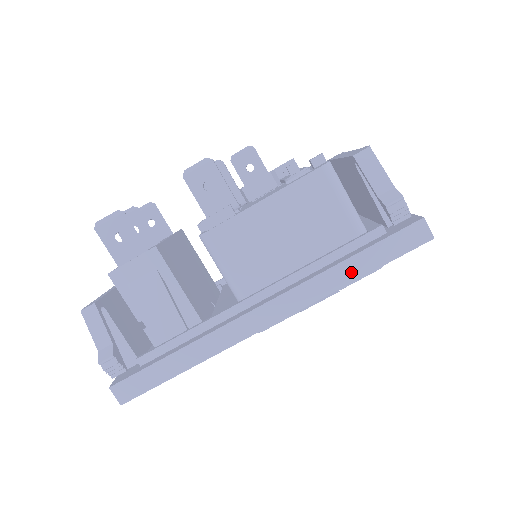
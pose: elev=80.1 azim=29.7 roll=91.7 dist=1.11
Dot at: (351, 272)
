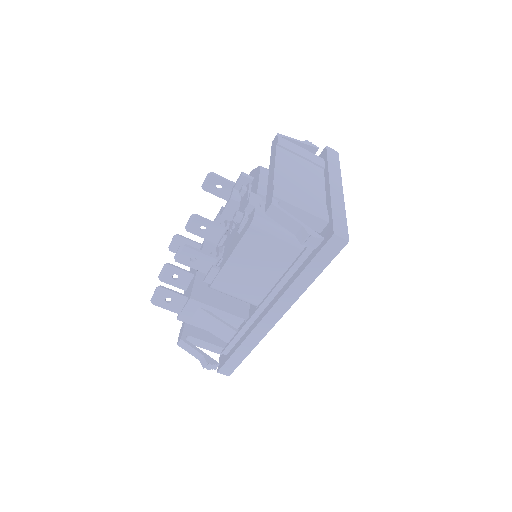
Dot at: (307, 279)
